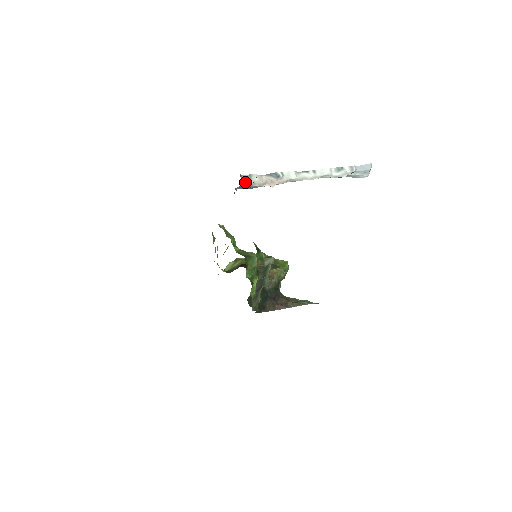
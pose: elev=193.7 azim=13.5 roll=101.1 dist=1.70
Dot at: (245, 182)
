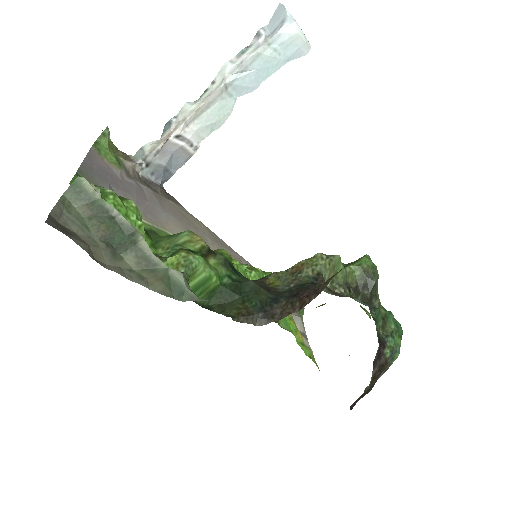
Dot at: (139, 159)
